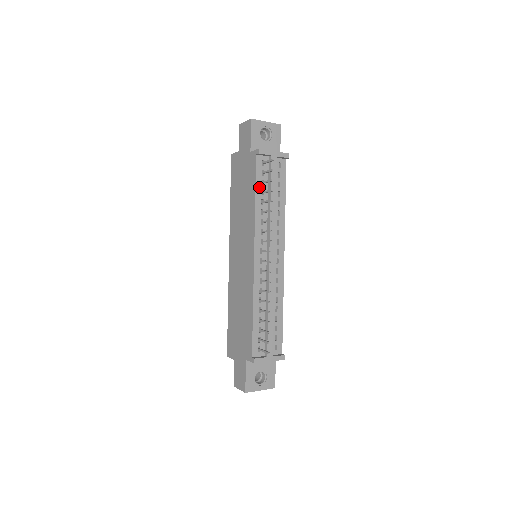
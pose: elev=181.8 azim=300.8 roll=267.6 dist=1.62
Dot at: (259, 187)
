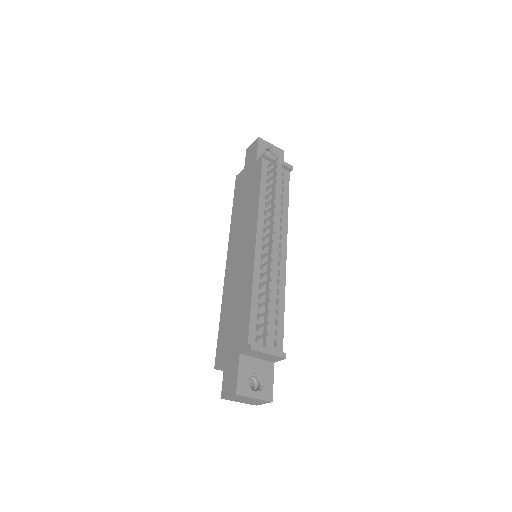
Dot at: (264, 184)
